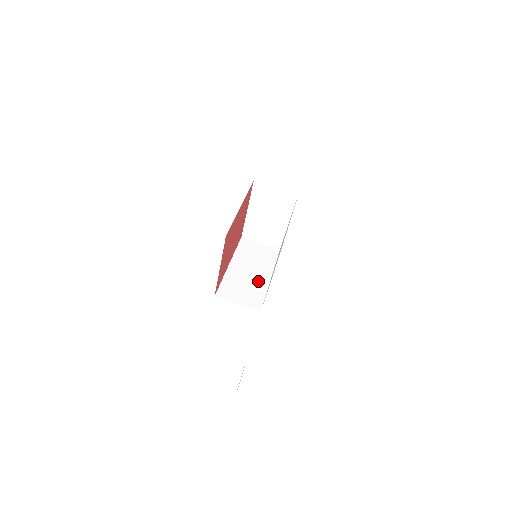
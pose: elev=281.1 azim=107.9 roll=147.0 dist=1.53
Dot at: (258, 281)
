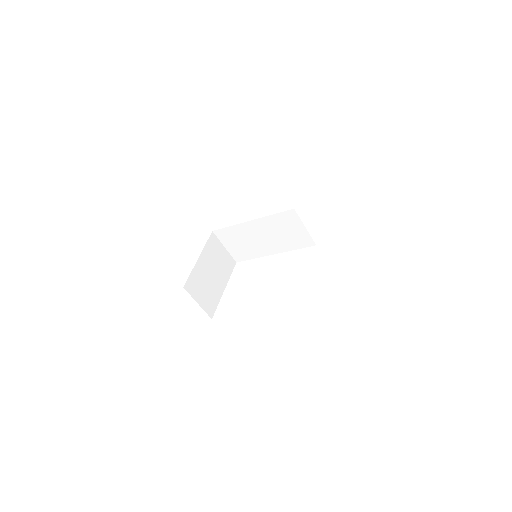
Dot at: (259, 248)
